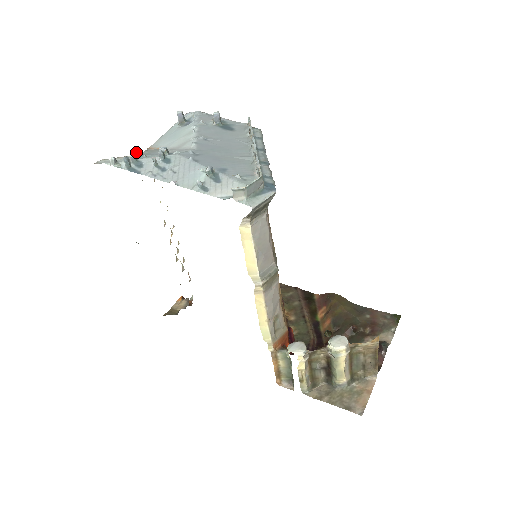
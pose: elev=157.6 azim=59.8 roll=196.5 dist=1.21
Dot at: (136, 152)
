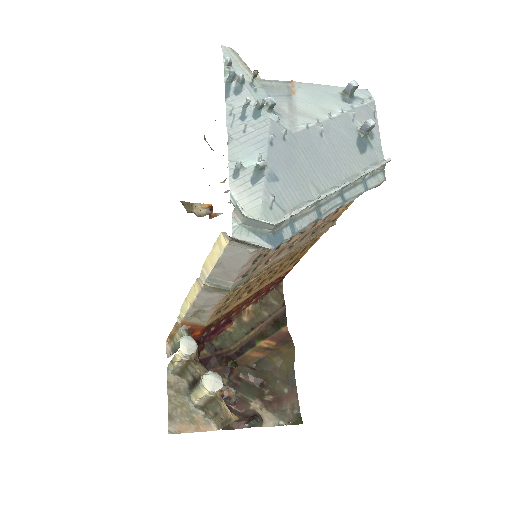
Dot at: (255, 76)
